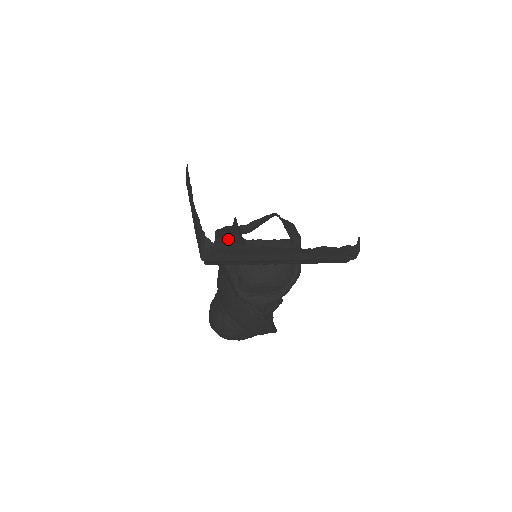
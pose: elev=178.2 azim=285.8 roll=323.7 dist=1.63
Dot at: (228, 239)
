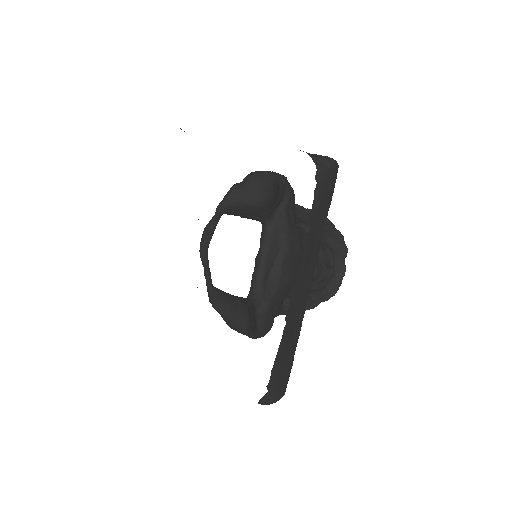
Dot at: (208, 242)
